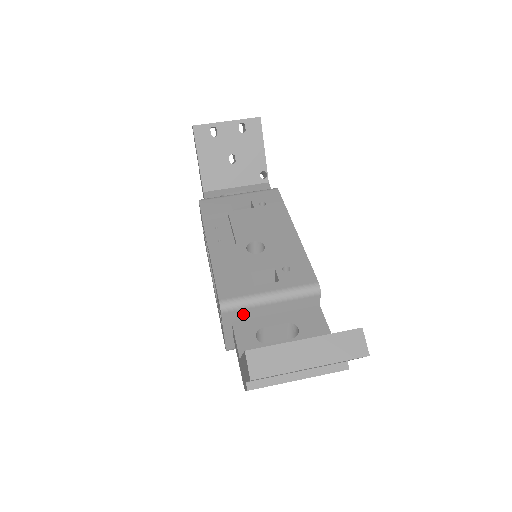
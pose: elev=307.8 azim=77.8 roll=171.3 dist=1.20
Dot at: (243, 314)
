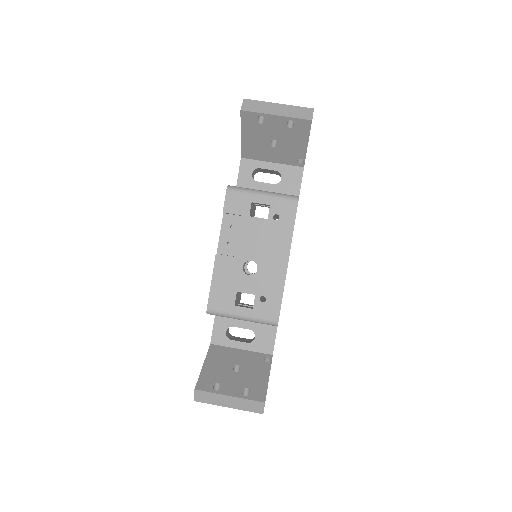
Dot at: occluded
